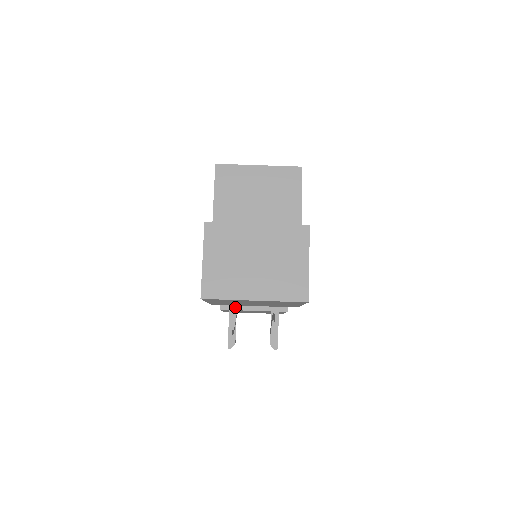
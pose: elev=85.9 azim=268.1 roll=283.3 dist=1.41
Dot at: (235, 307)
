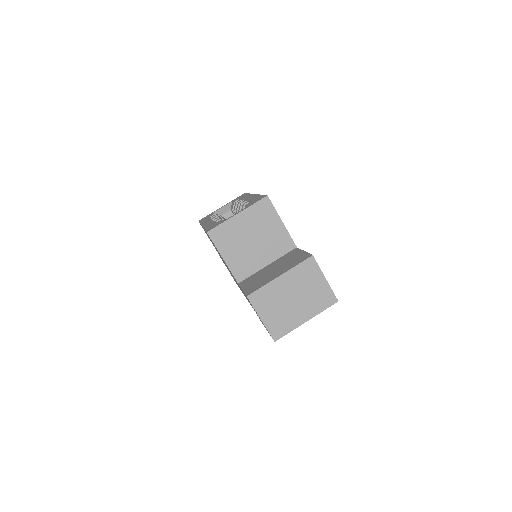
Dot at: occluded
